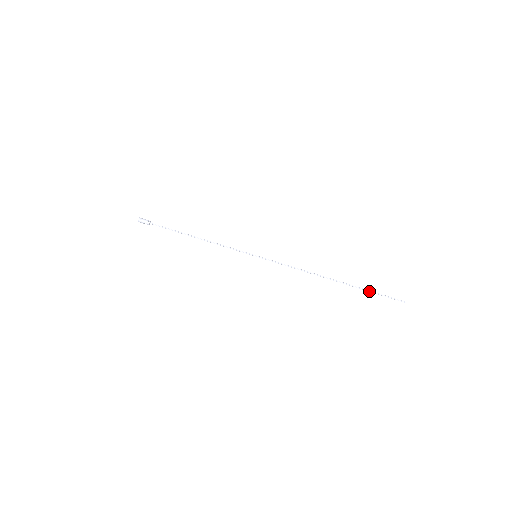
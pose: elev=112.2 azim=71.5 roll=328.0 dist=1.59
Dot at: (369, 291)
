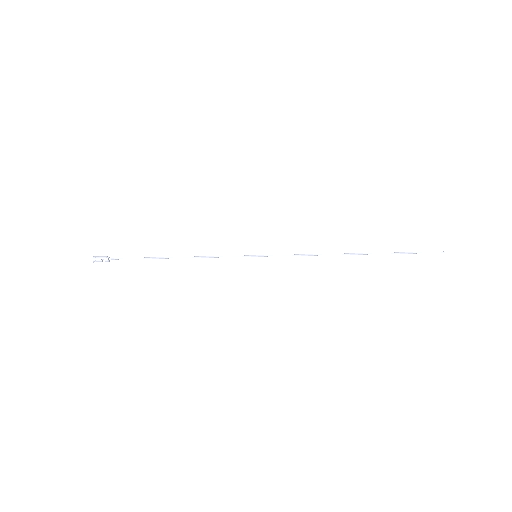
Dot at: (400, 253)
